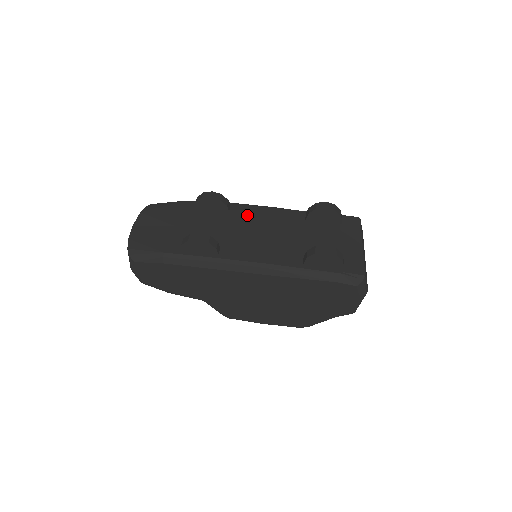
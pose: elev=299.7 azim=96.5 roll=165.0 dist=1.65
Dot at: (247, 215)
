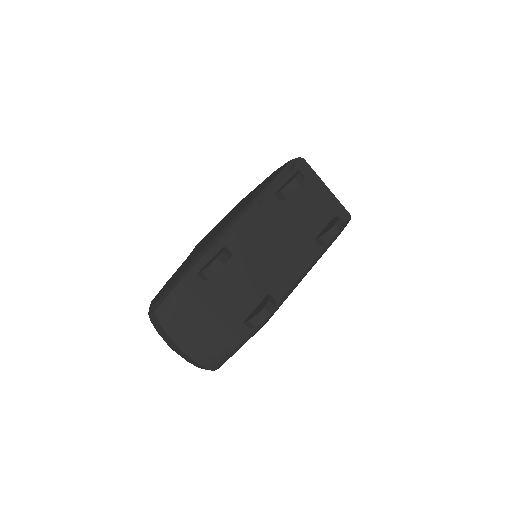
Dot at: (245, 242)
